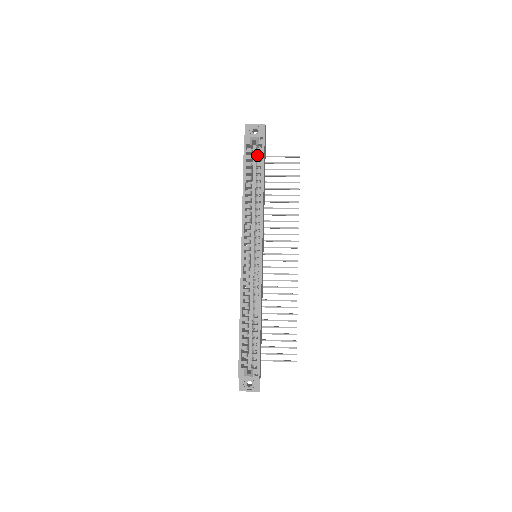
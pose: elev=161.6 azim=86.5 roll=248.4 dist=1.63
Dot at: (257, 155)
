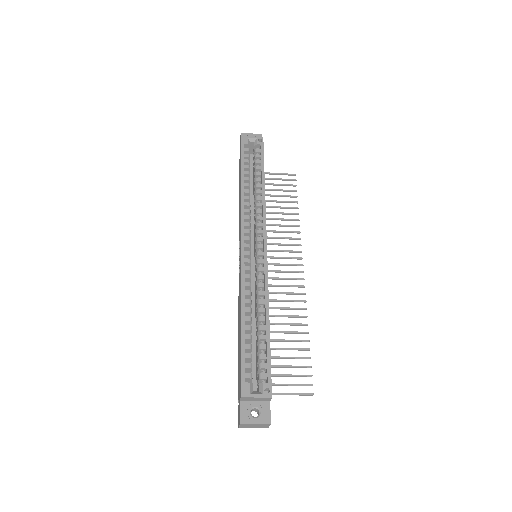
Dot at: (256, 154)
